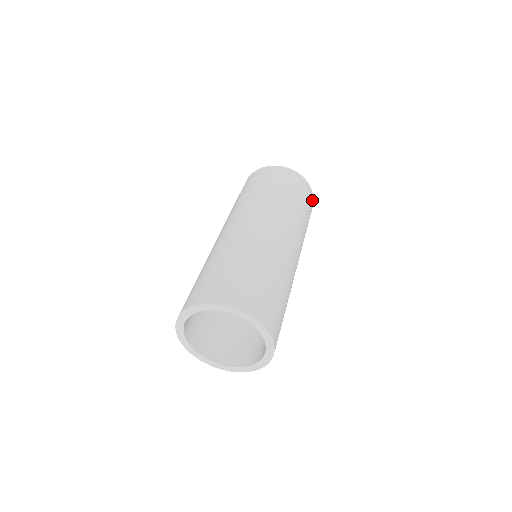
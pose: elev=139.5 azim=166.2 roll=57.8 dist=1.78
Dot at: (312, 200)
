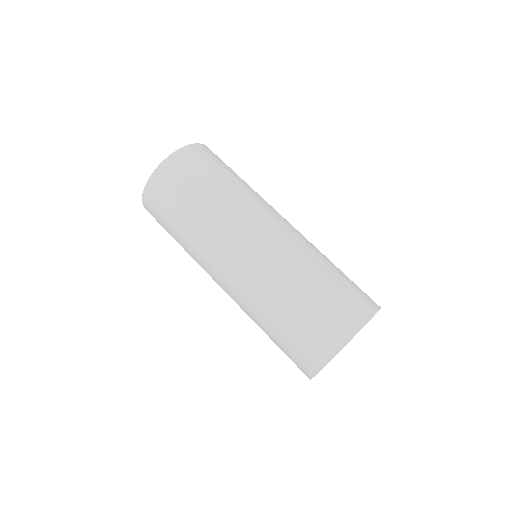
Dot at: occluded
